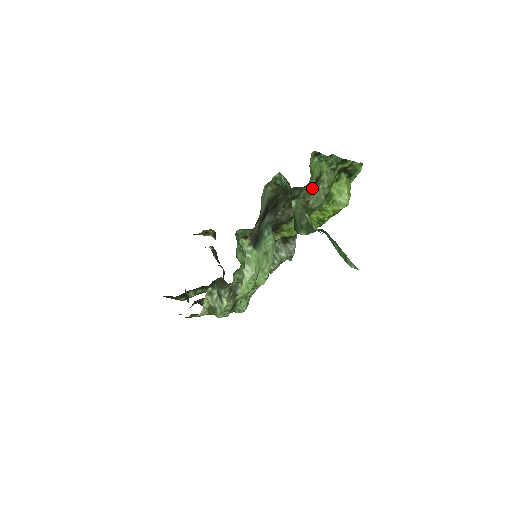
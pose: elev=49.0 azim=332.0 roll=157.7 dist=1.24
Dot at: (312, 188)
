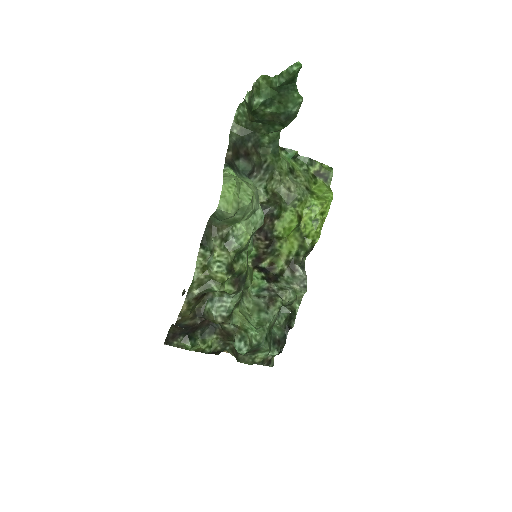
Dot at: (288, 175)
